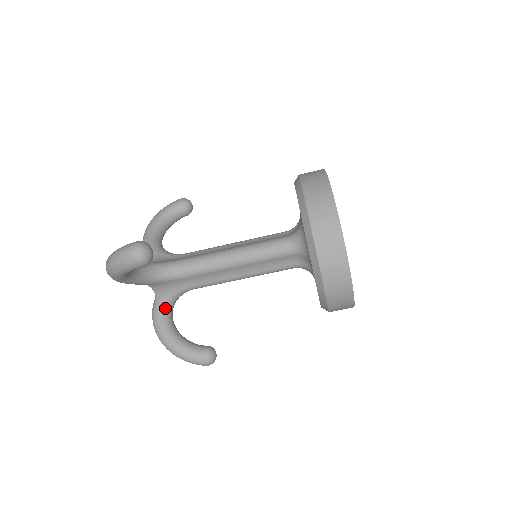
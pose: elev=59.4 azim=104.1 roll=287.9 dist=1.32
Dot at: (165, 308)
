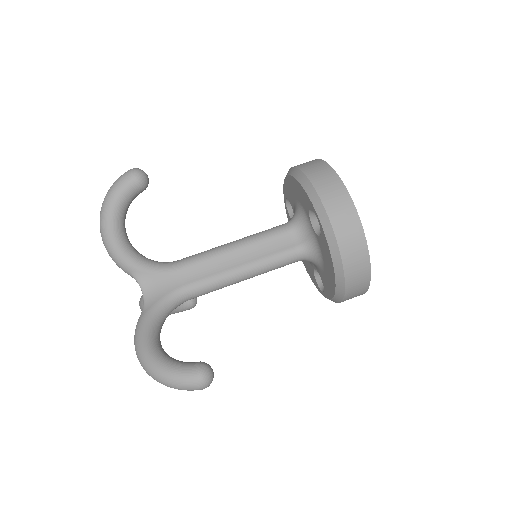
Dot at: (152, 312)
